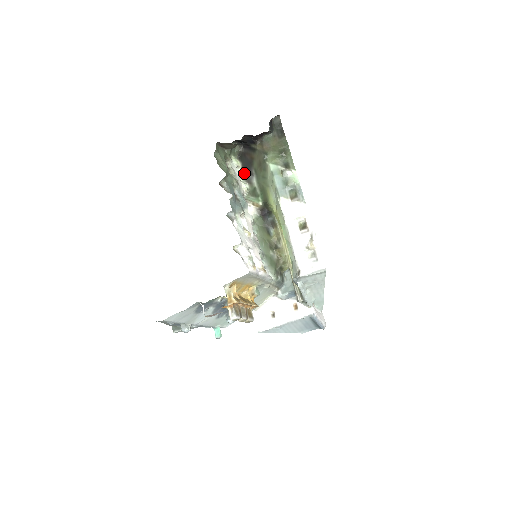
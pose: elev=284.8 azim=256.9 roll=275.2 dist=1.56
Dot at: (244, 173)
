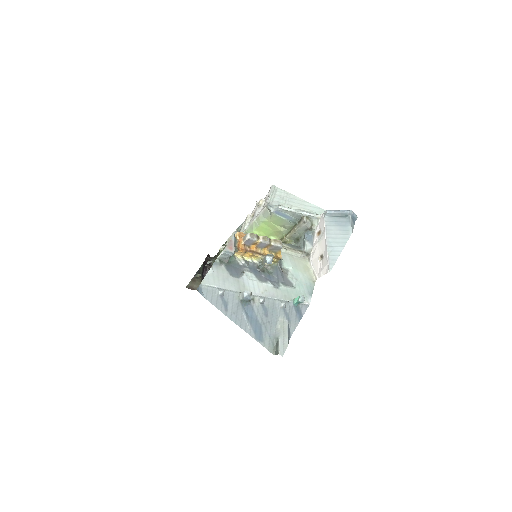
Dot at: occluded
